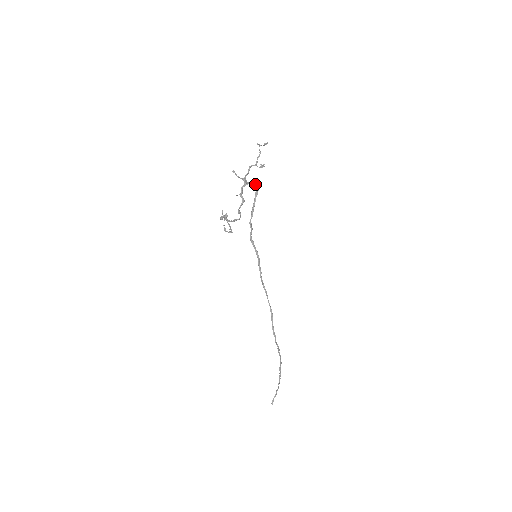
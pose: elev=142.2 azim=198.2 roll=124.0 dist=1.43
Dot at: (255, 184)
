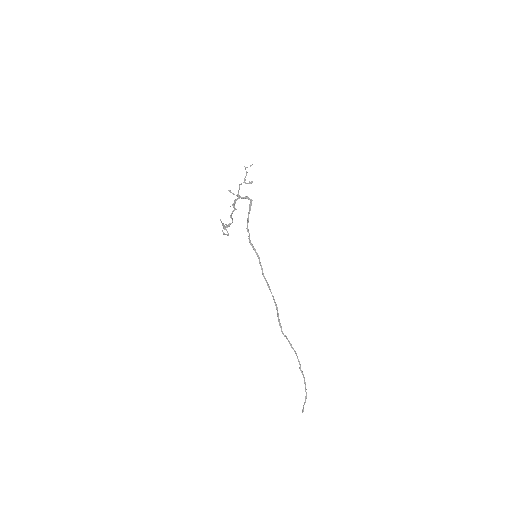
Dot at: (248, 198)
